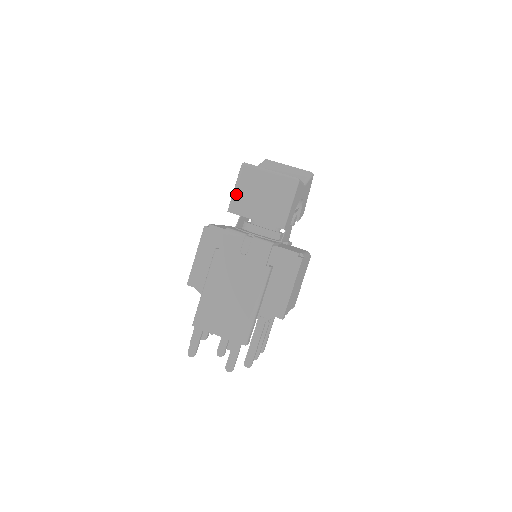
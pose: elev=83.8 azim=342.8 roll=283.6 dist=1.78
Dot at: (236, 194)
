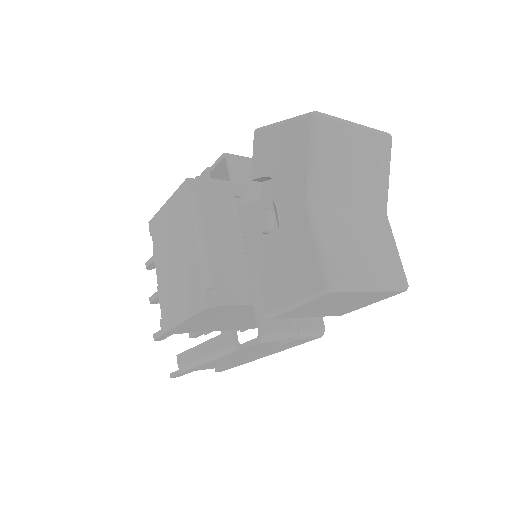
Dot at: (294, 310)
